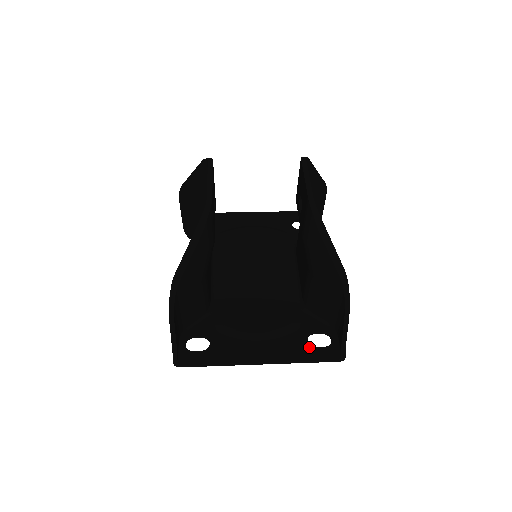
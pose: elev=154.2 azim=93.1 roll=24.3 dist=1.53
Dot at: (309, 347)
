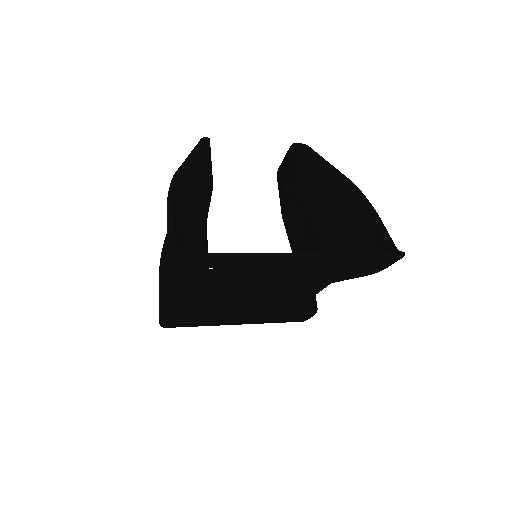
Dot at: occluded
